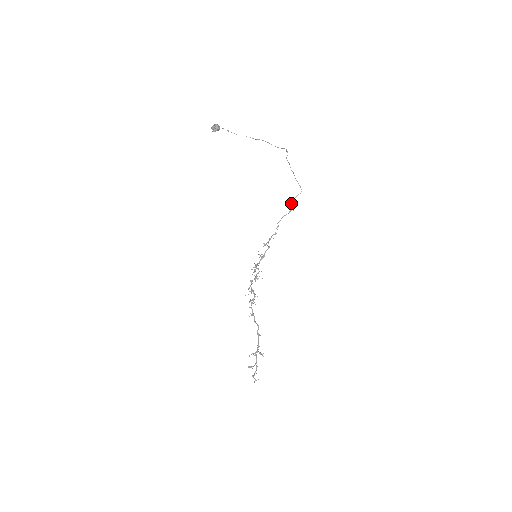
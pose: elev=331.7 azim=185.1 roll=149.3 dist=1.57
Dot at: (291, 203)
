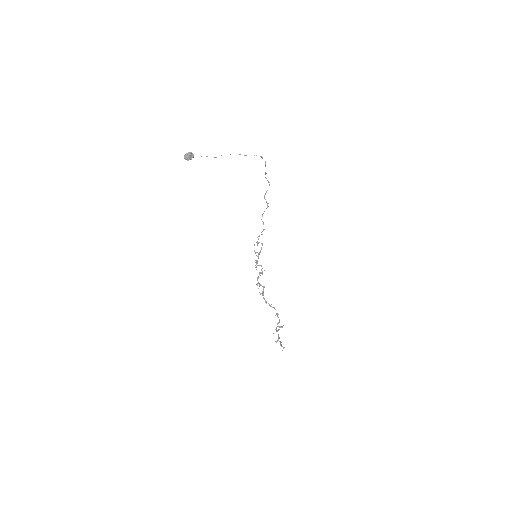
Dot at: (265, 199)
